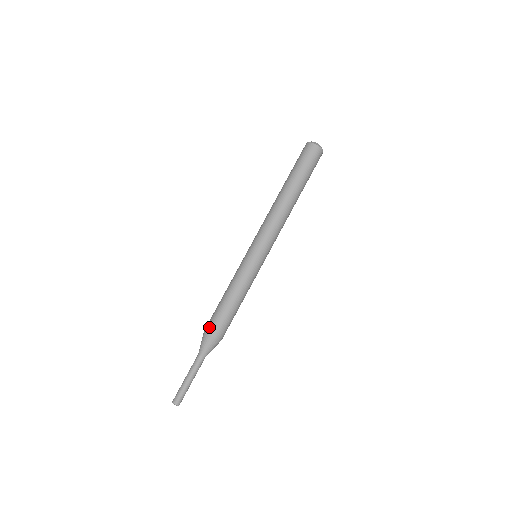
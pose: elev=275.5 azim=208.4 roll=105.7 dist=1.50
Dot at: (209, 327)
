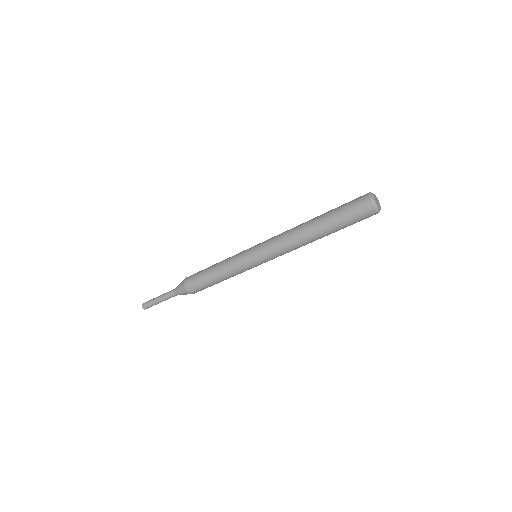
Dot at: (188, 279)
